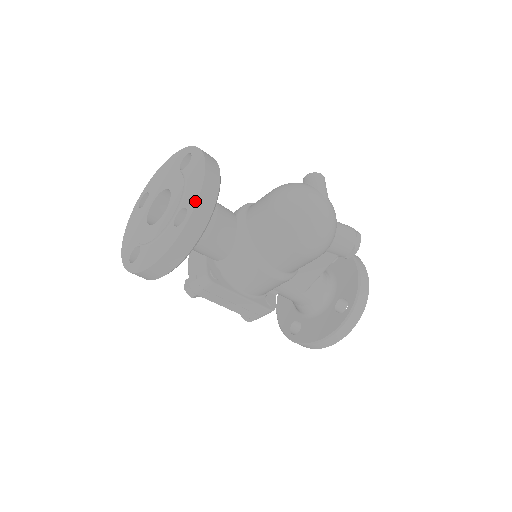
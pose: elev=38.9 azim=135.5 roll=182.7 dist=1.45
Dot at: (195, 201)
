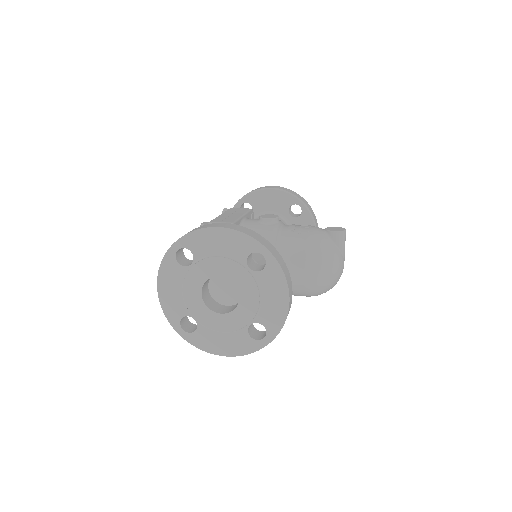
Dot at: (277, 330)
